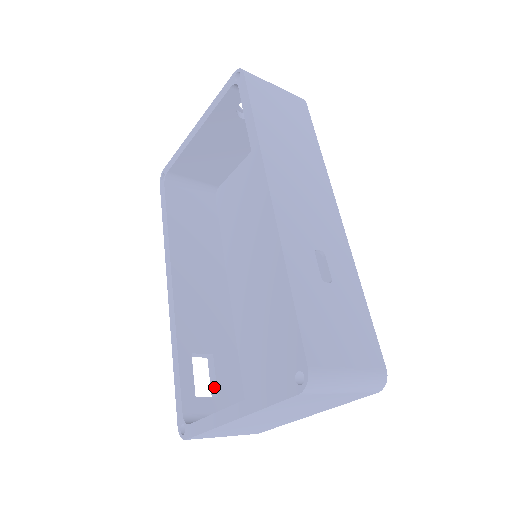
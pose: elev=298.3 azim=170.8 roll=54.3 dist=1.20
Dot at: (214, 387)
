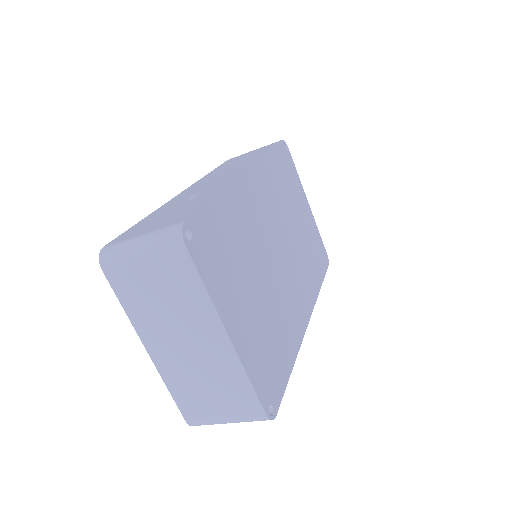
Dot at: occluded
